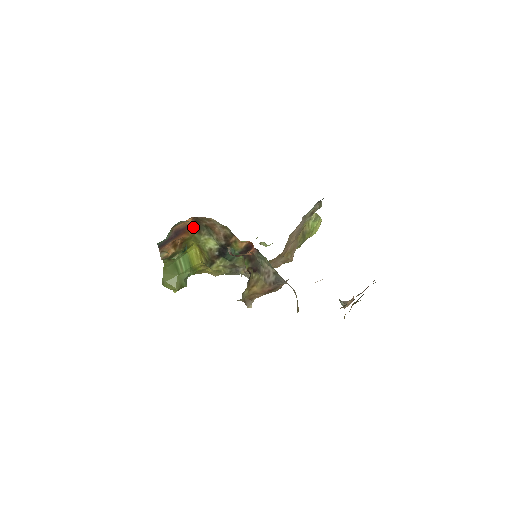
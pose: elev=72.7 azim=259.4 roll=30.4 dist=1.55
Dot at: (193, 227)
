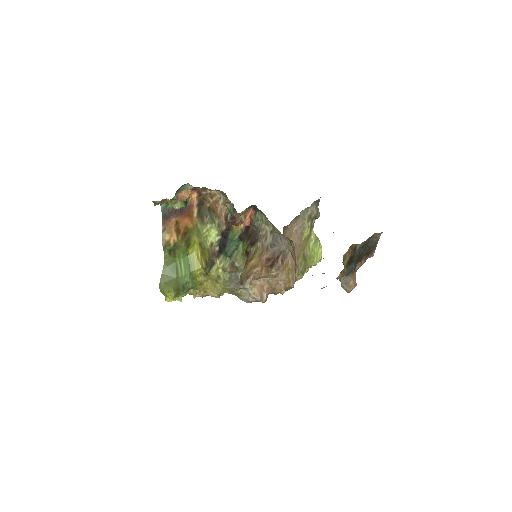
Dot at: (197, 211)
